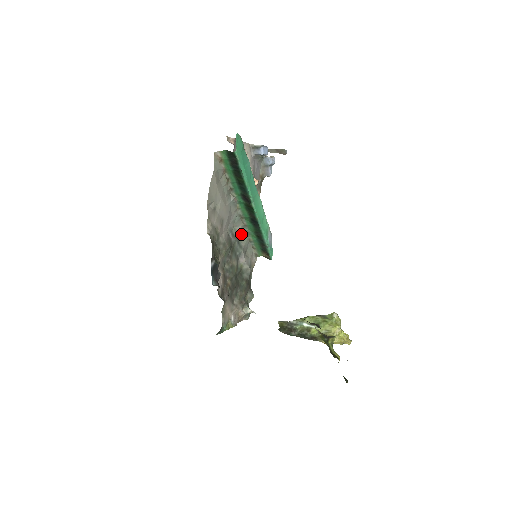
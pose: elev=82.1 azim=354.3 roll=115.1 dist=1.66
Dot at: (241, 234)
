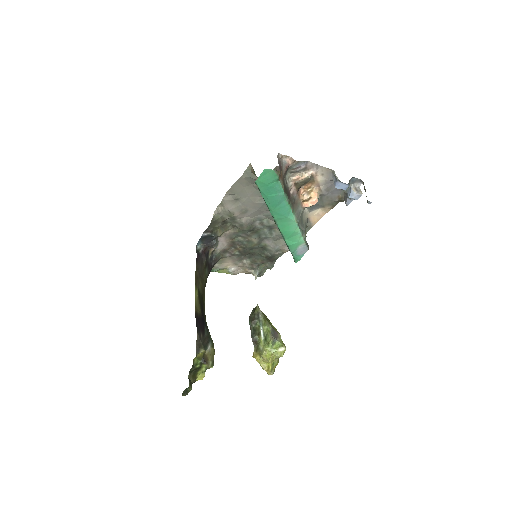
Dot at: (276, 226)
